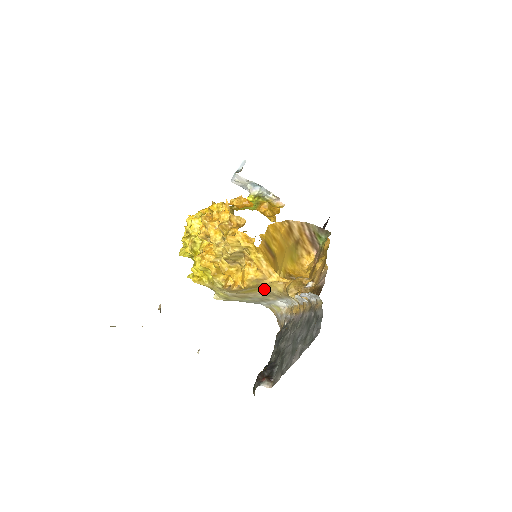
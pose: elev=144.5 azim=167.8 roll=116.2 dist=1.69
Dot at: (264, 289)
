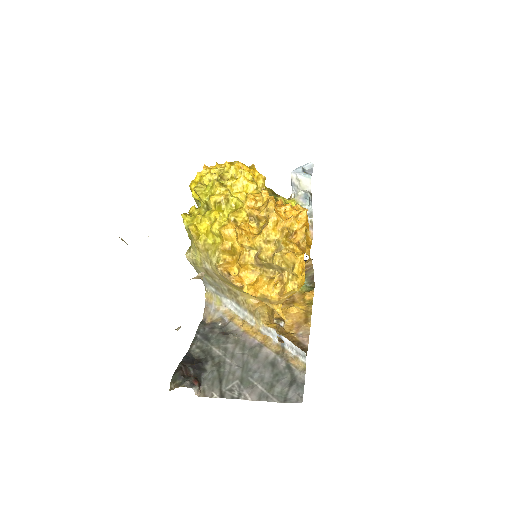
Dot at: (239, 290)
